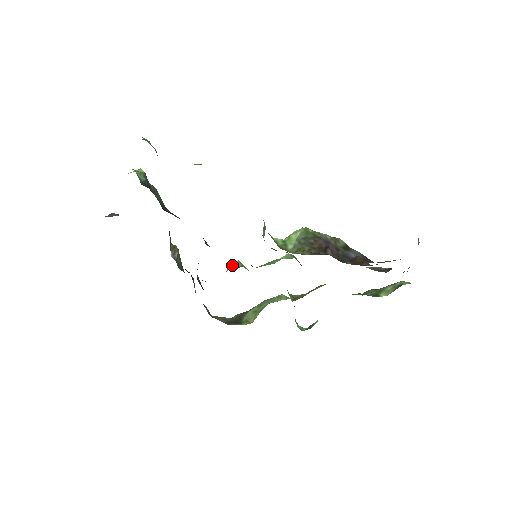
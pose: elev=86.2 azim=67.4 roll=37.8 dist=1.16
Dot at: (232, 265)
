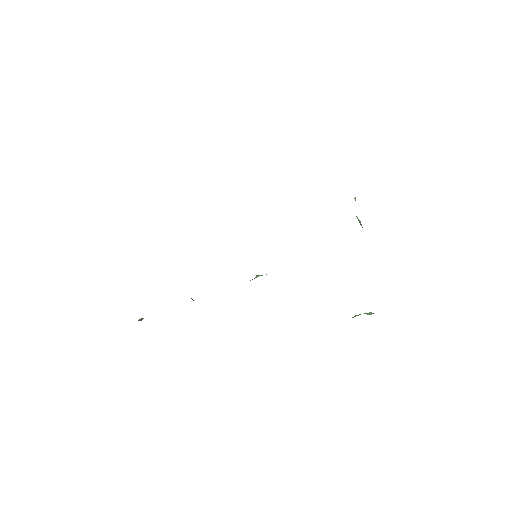
Dot at: occluded
